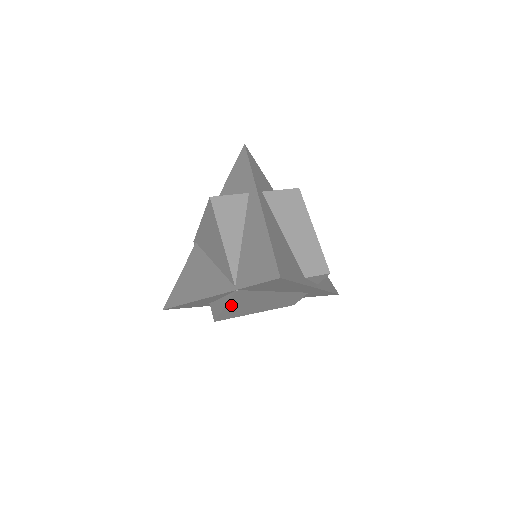
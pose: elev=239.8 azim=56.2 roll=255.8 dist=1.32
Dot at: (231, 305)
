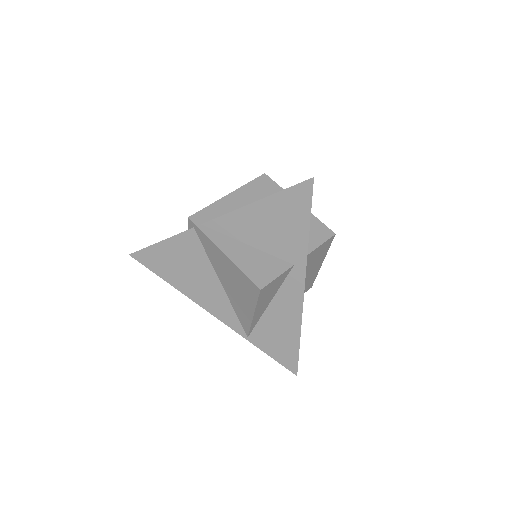
Dot at: occluded
